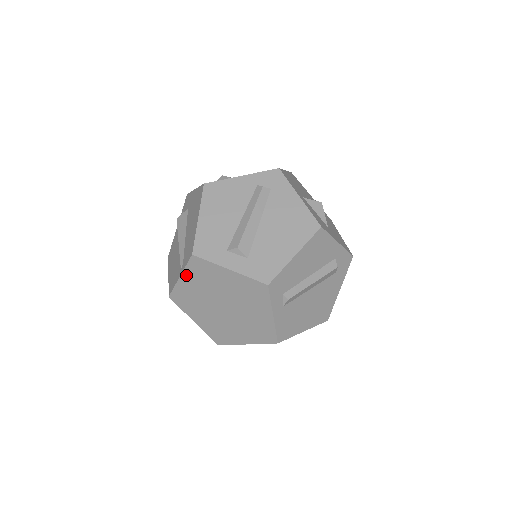
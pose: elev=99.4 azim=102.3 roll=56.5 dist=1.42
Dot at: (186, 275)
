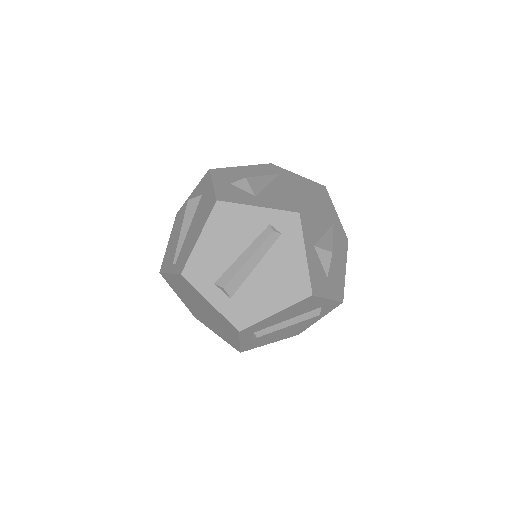
Dot at: (175, 277)
